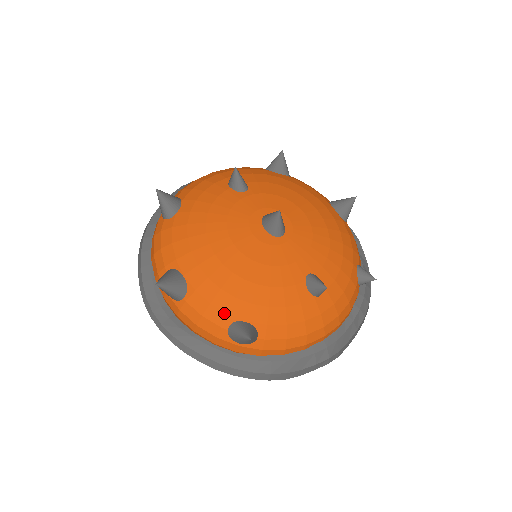
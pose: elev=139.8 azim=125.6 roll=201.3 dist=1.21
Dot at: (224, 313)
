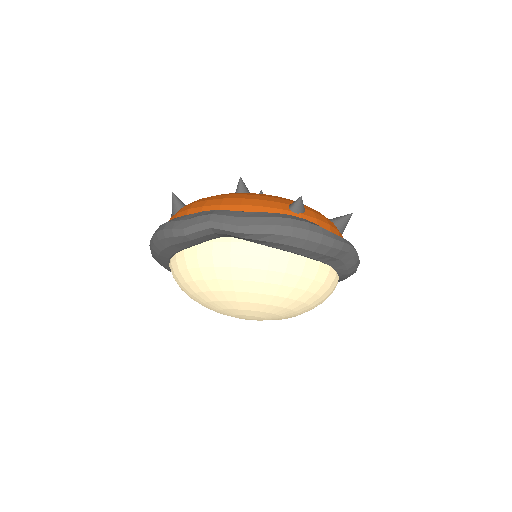
Dot at: occluded
